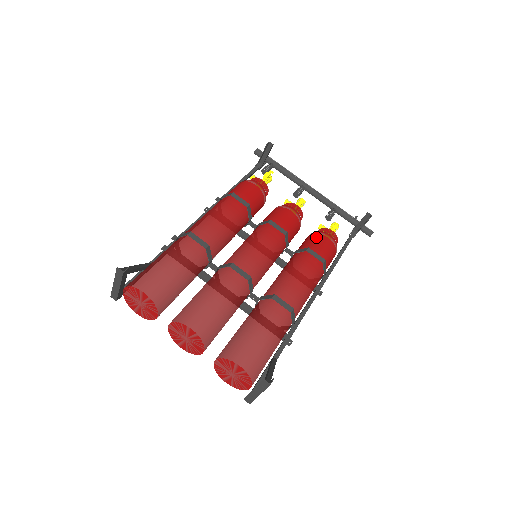
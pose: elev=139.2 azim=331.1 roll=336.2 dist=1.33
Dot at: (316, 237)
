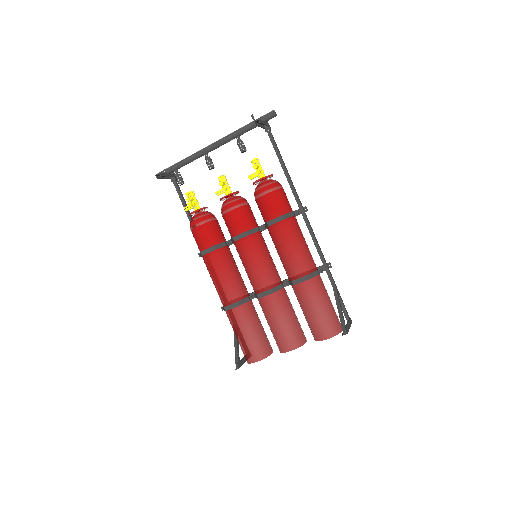
Dot at: (260, 204)
